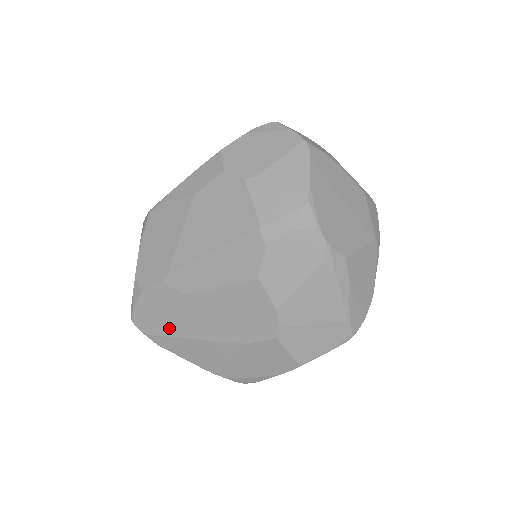
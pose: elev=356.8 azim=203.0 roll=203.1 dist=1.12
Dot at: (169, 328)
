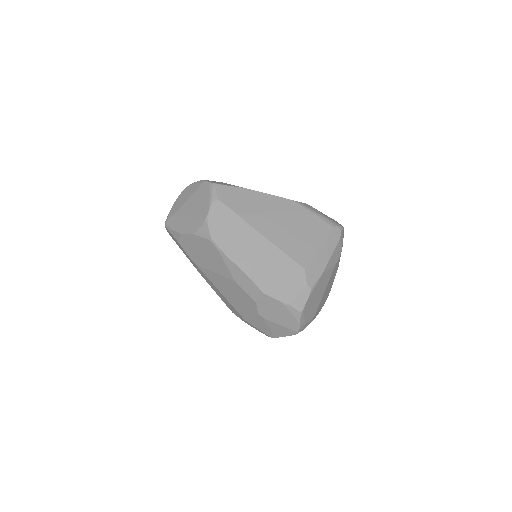
Dot at: occluded
